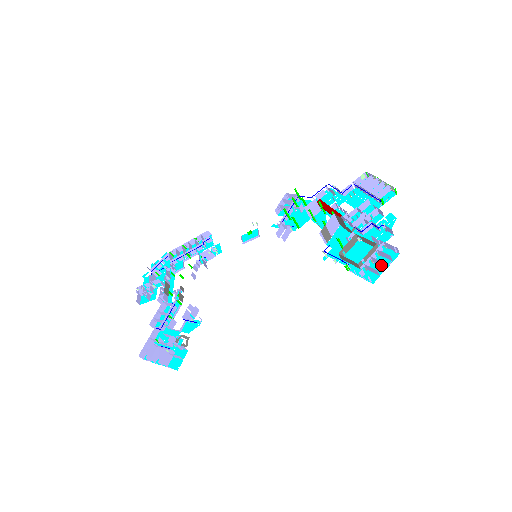
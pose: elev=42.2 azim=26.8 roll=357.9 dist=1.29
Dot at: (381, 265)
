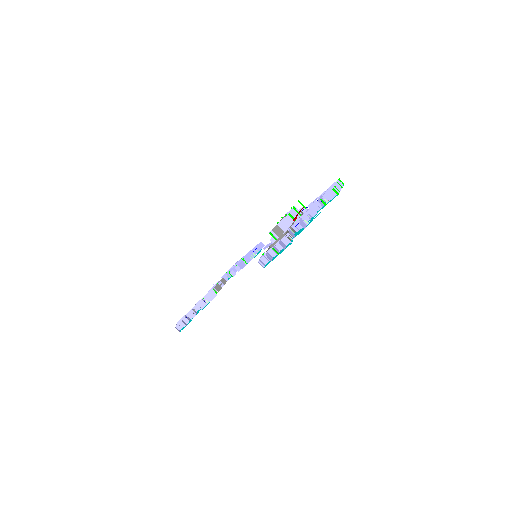
Dot at: (277, 253)
